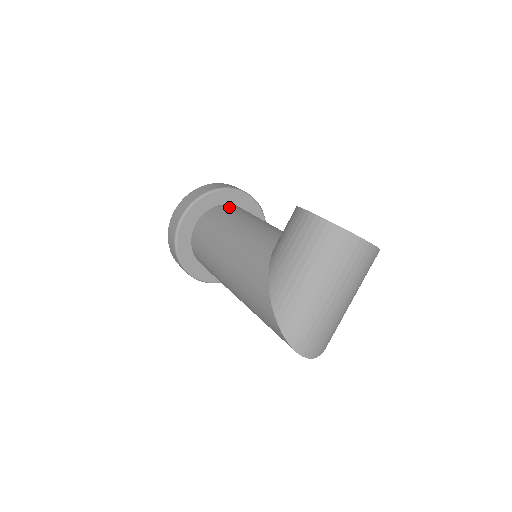
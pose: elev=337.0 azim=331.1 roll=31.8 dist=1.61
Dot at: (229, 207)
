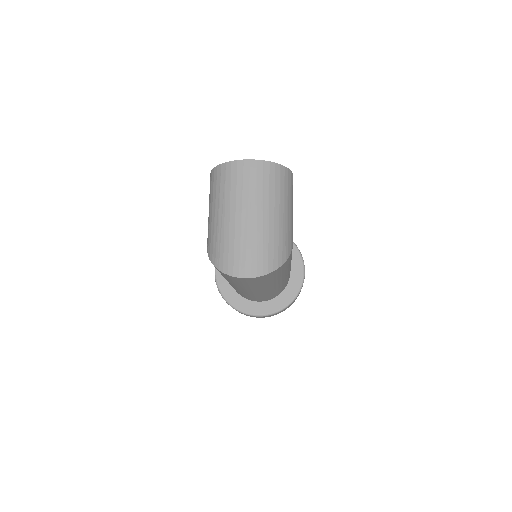
Dot at: occluded
